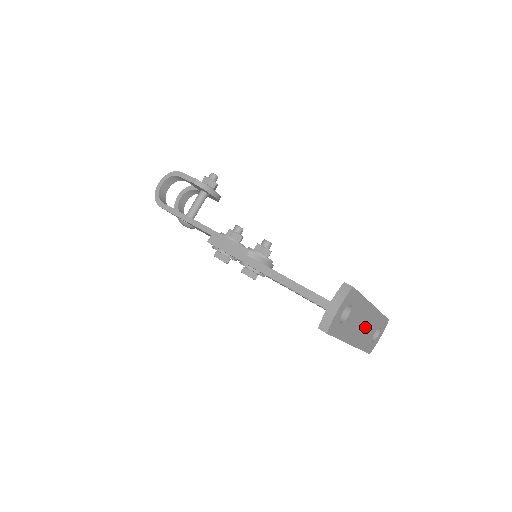
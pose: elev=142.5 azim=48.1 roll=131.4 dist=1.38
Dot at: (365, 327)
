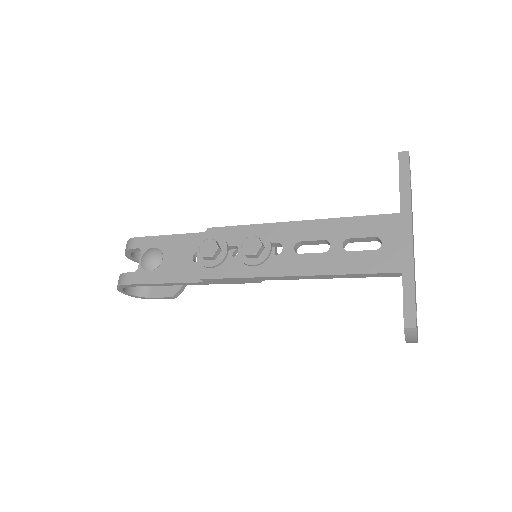
Dot at: occluded
